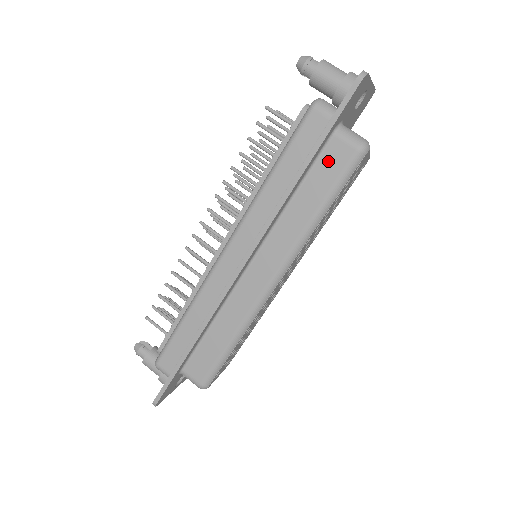
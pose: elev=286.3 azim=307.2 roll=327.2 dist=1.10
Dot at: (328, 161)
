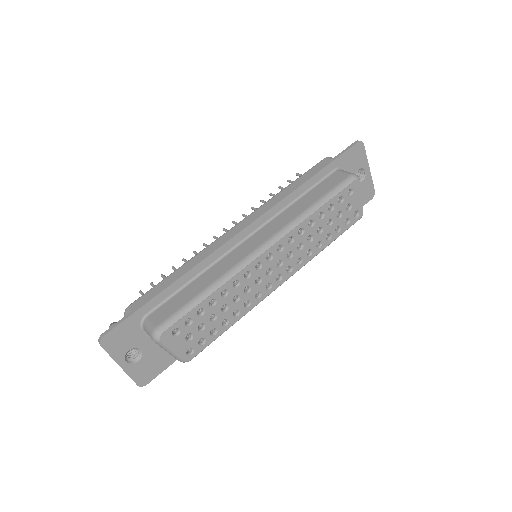
Dot at: (329, 181)
